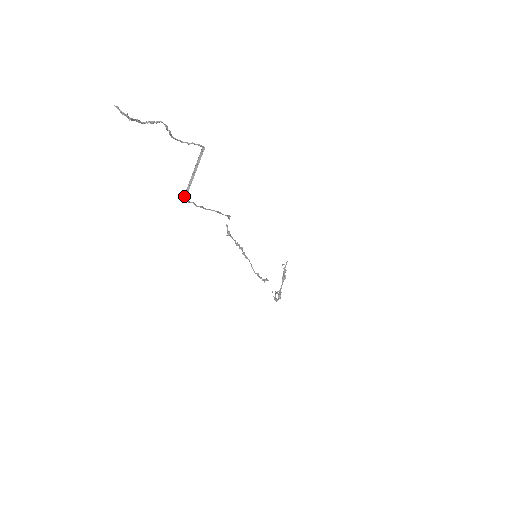
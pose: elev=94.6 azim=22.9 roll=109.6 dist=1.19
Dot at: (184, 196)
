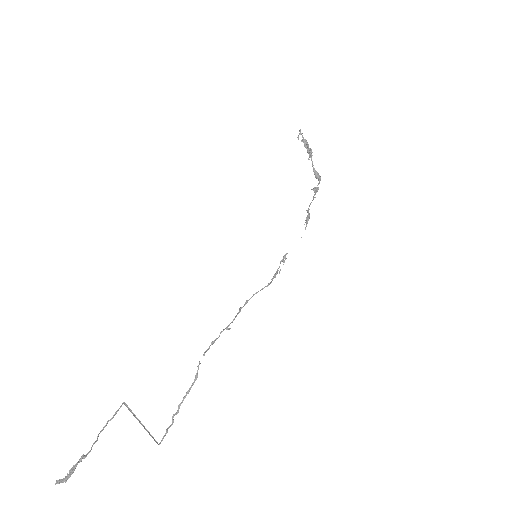
Dot at: (155, 441)
